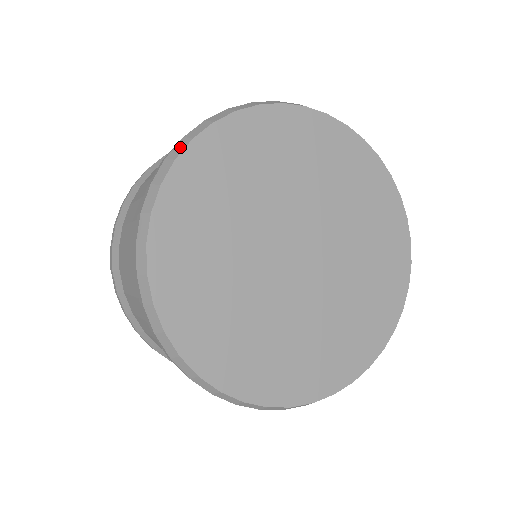
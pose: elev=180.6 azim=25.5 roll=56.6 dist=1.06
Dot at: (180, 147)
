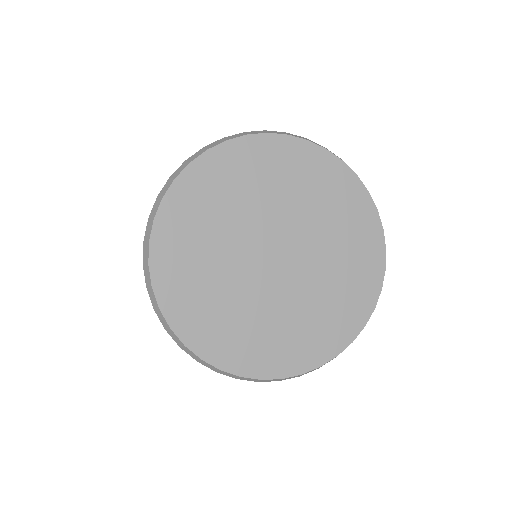
Dot at: (166, 187)
